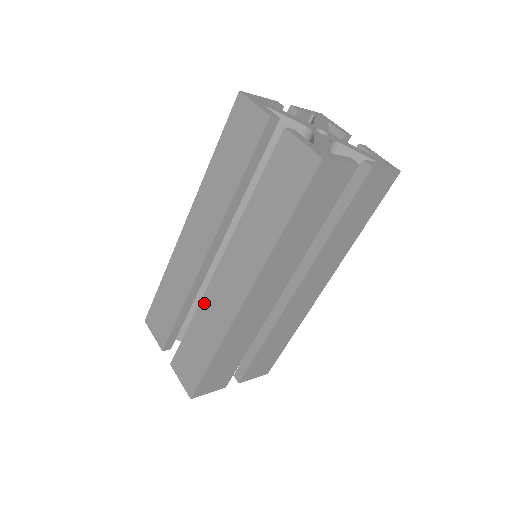
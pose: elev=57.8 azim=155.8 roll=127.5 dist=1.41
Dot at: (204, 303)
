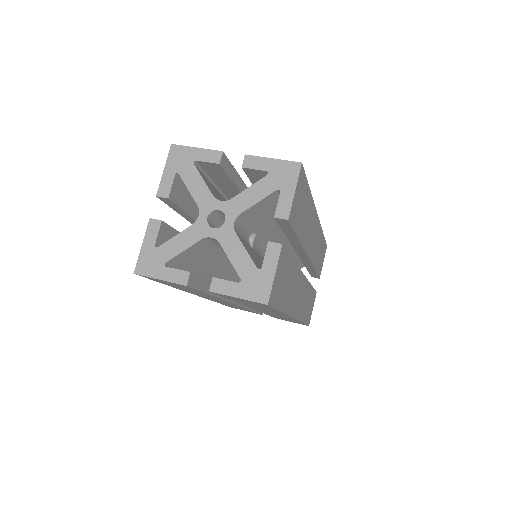
Dot at: occluded
